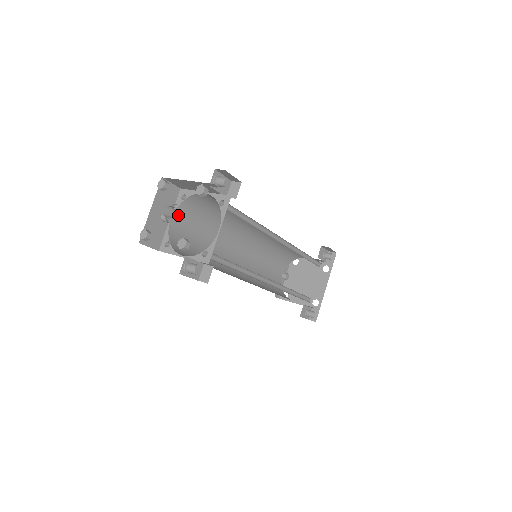
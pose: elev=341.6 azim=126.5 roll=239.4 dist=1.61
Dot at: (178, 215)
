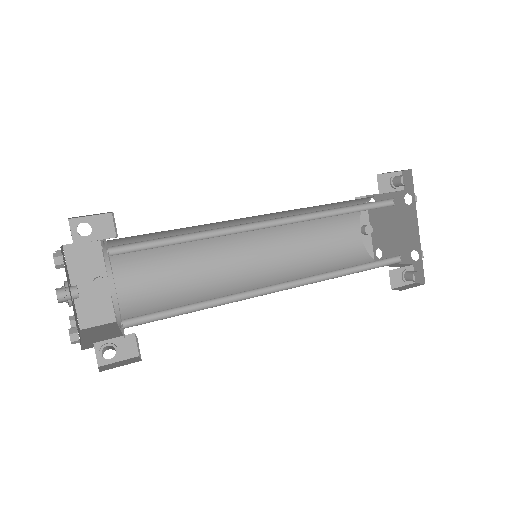
Dot at: (71, 294)
